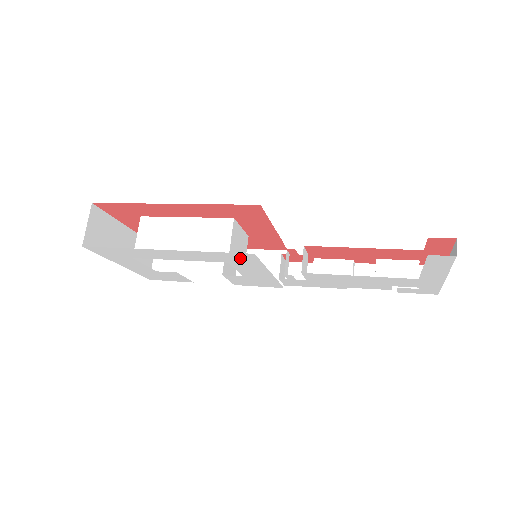
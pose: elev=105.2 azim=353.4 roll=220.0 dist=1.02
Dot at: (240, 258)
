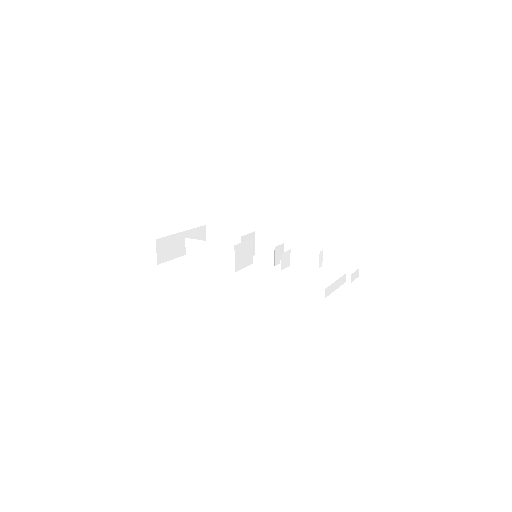
Dot at: occluded
